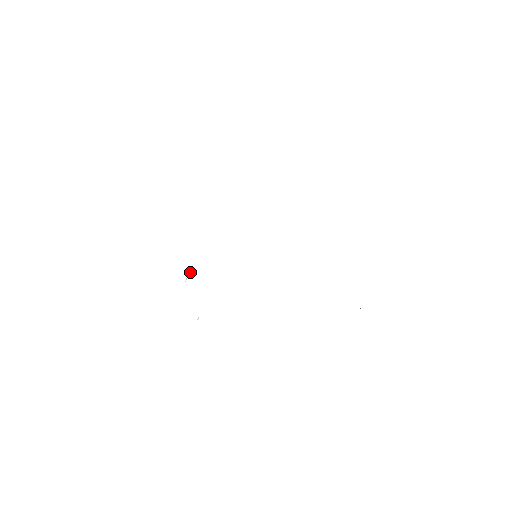
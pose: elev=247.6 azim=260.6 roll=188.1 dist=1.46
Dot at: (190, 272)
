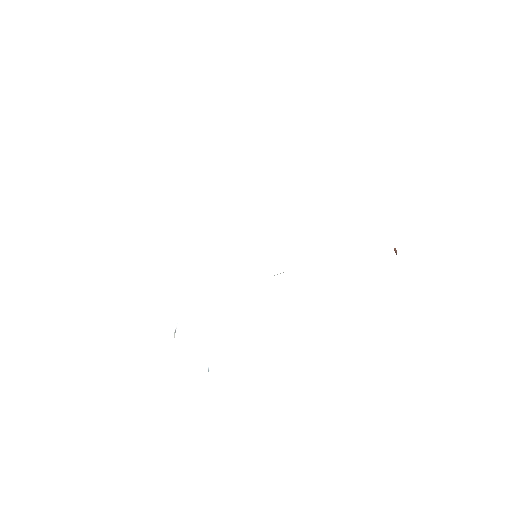
Dot at: occluded
